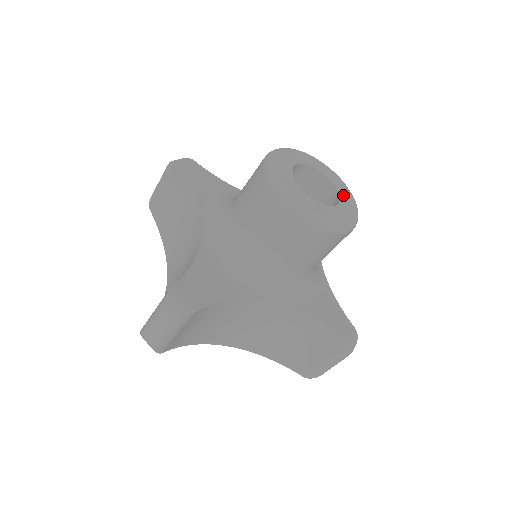
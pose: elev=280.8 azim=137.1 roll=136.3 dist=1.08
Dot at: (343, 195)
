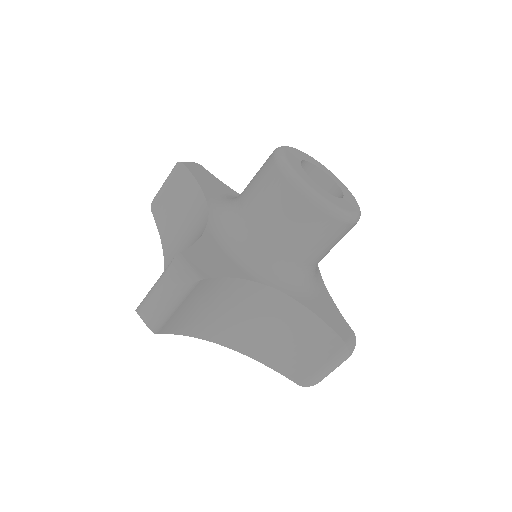
Dot at: (346, 194)
